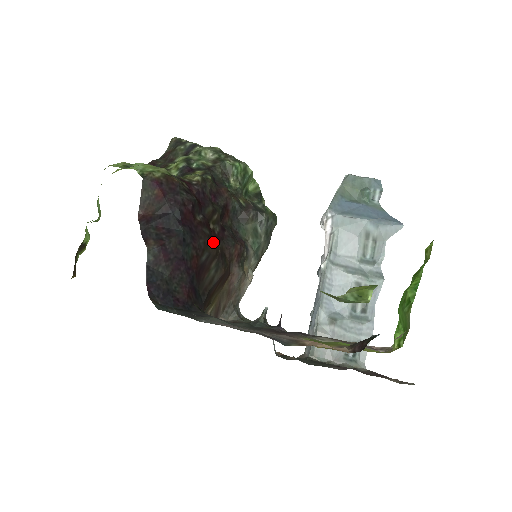
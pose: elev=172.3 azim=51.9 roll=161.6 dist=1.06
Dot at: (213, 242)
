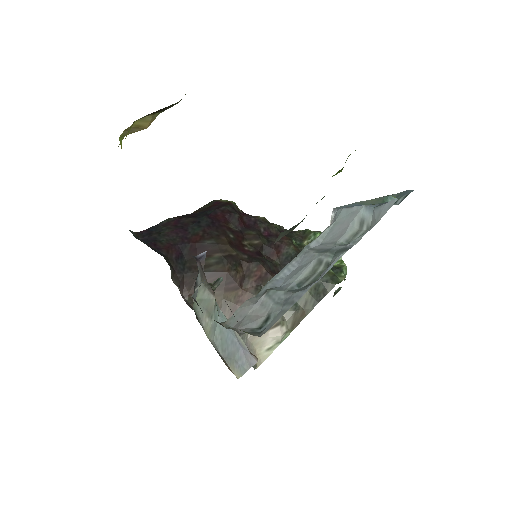
Dot at: (230, 243)
